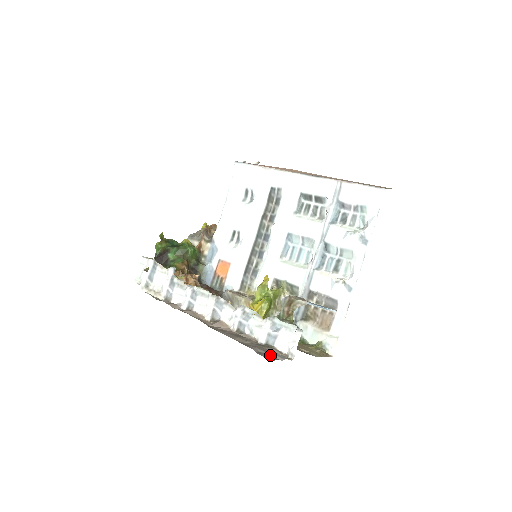
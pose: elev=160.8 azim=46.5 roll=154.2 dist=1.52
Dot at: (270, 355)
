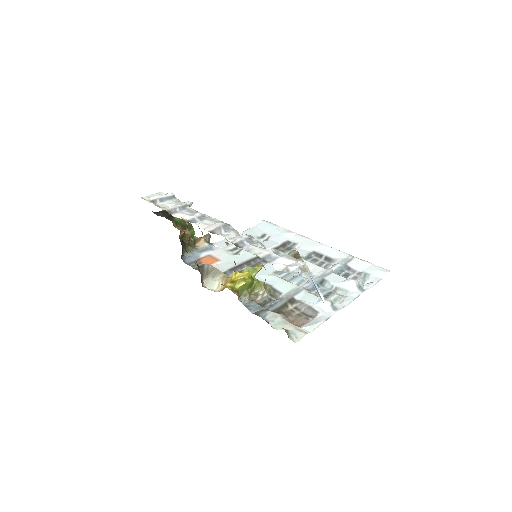
Dot at: occluded
